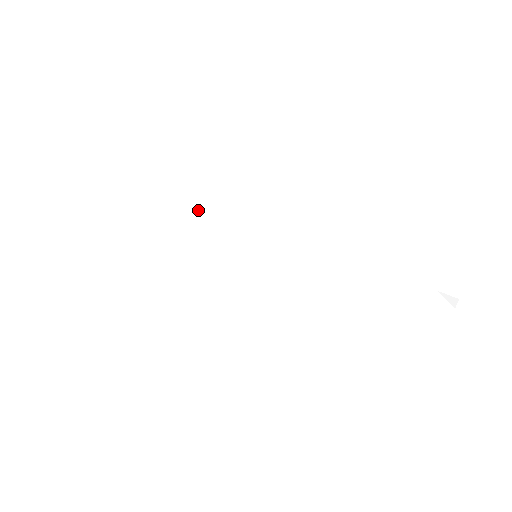
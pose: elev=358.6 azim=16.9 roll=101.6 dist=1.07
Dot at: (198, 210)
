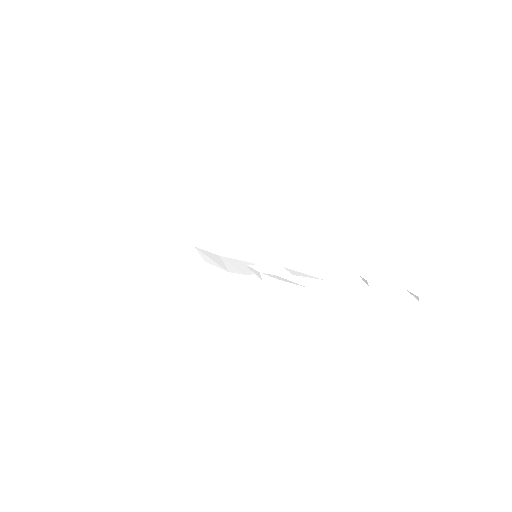
Dot at: (223, 229)
